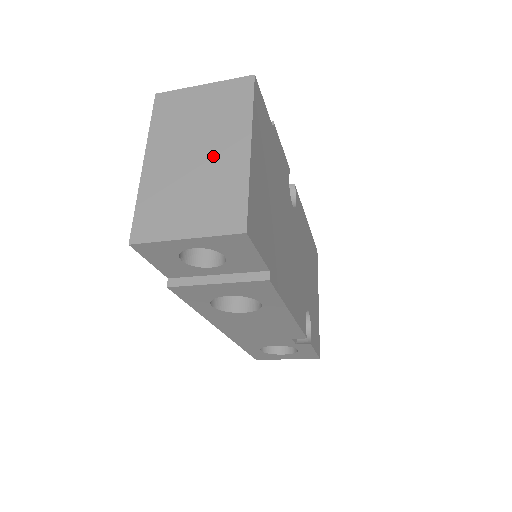
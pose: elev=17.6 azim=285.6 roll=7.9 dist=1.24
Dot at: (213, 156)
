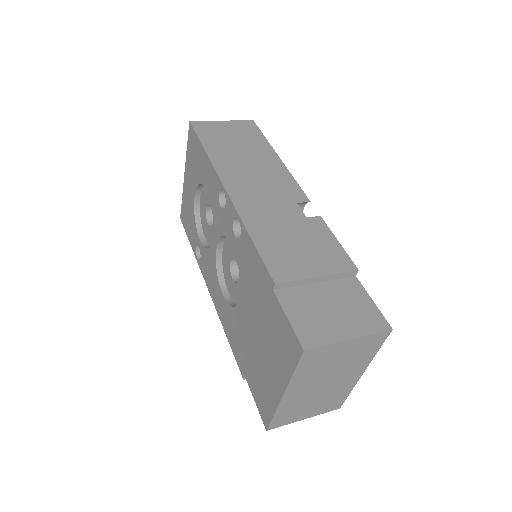
Dot at: (337, 383)
